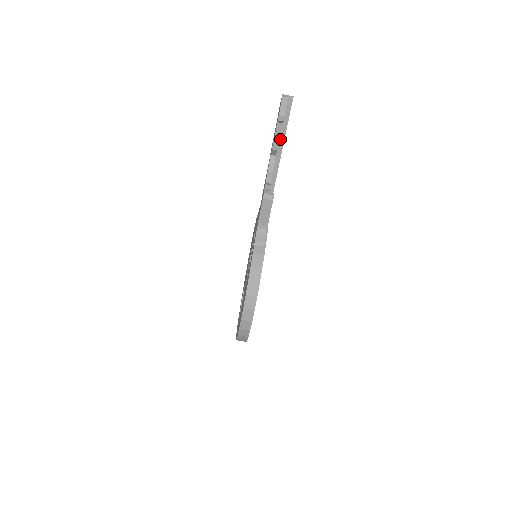
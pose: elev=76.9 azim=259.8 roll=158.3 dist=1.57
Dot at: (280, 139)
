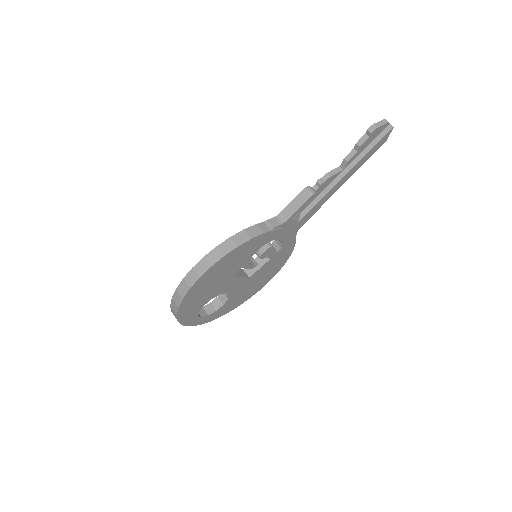
Dot at: (357, 157)
